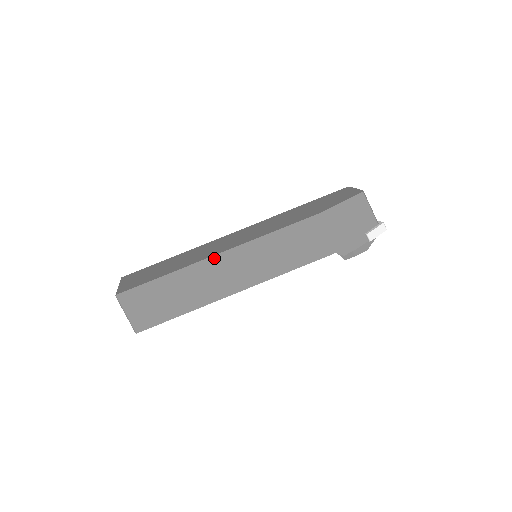
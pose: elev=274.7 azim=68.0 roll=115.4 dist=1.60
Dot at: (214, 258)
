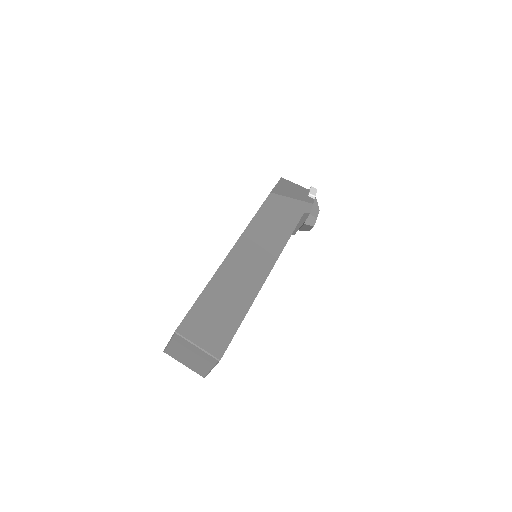
Dot at: (229, 256)
